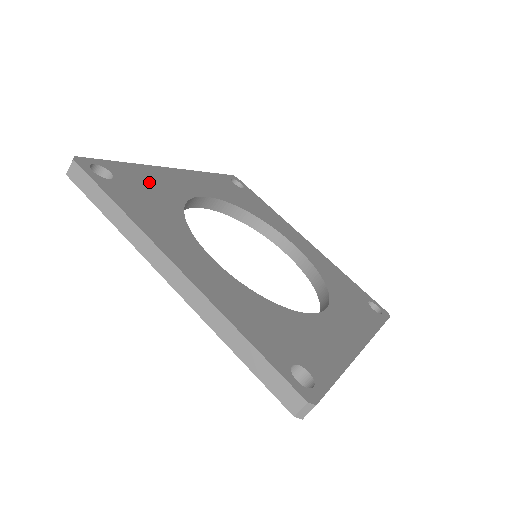
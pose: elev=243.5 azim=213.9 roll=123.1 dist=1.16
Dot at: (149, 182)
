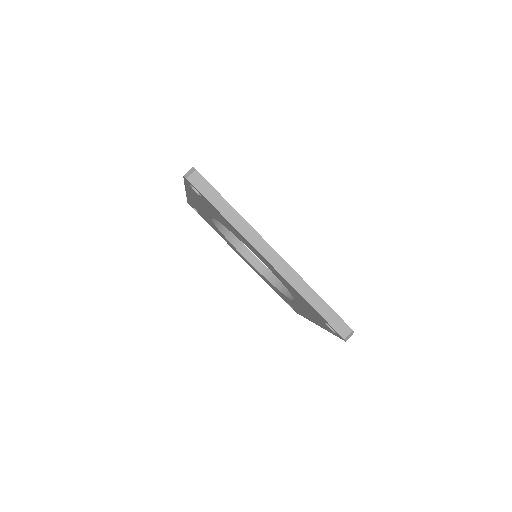
Dot at: occluded
